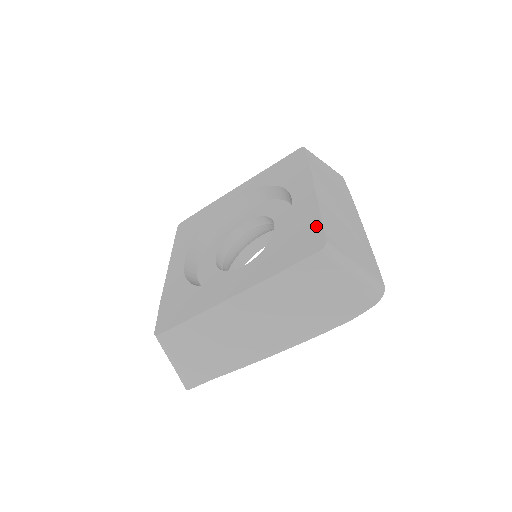
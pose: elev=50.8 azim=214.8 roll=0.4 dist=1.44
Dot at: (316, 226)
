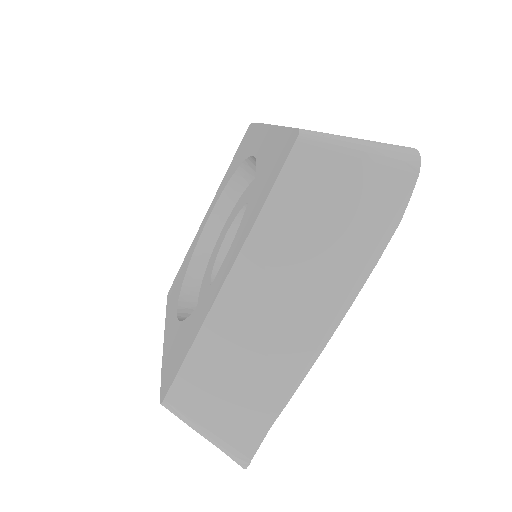
Dot at: (283, 136)
